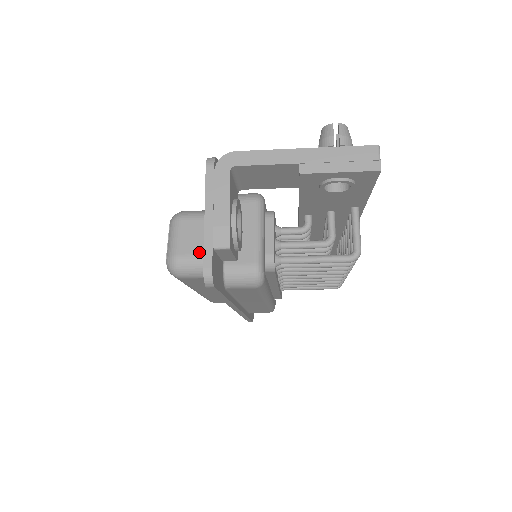
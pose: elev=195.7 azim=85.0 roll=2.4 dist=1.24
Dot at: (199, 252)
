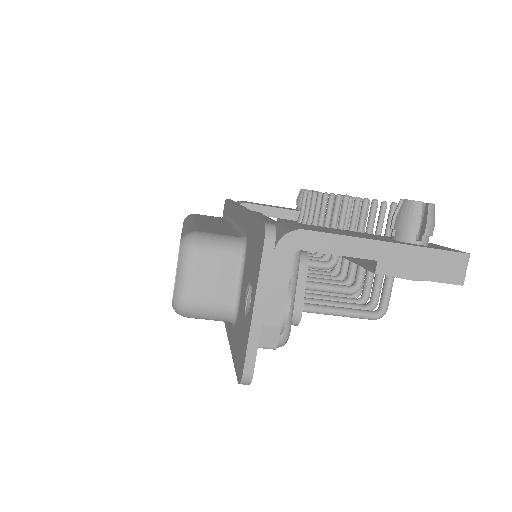
Dot at: (216, 299)
